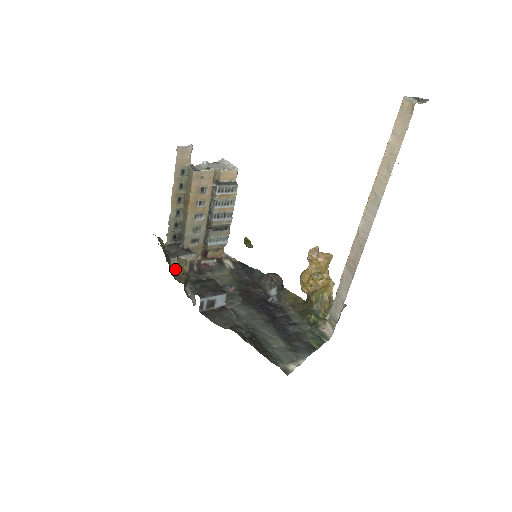
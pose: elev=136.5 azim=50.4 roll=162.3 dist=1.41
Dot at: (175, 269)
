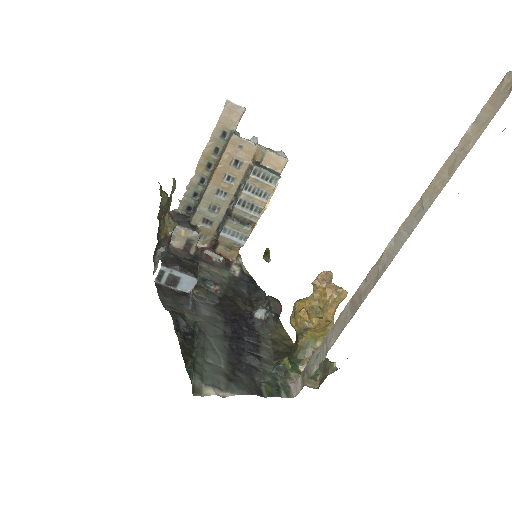
Dot at: occluded
